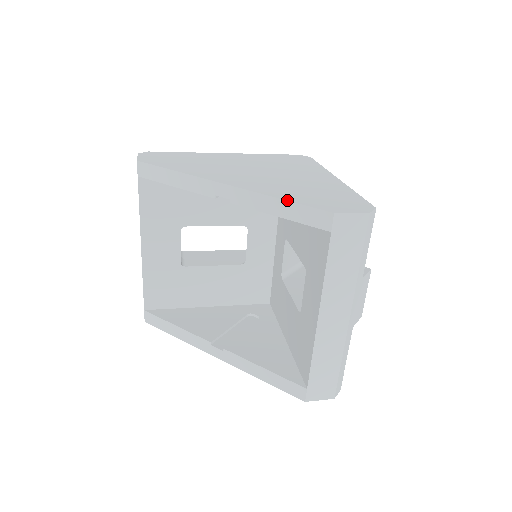
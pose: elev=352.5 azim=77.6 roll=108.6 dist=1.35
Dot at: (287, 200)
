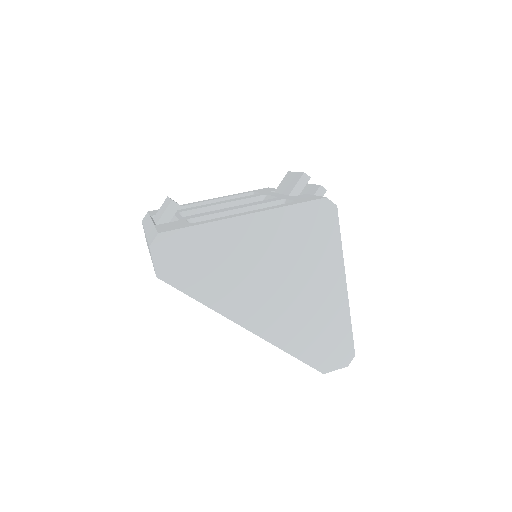
Dot at: (295, 357)
